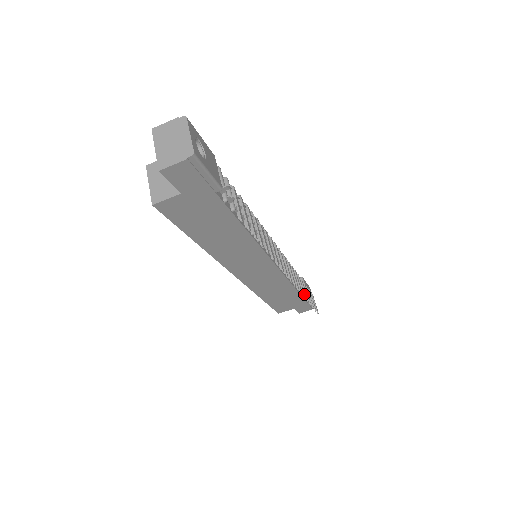
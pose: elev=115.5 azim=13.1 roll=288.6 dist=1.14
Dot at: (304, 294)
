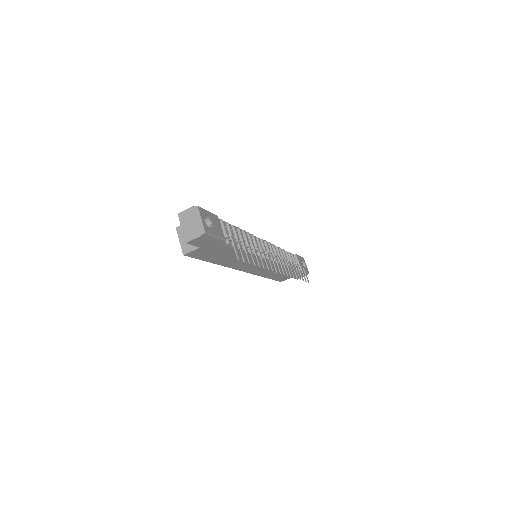
Dot at: (294, 275)
